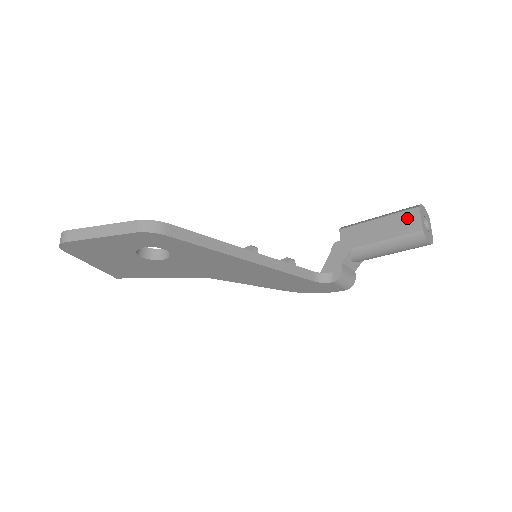
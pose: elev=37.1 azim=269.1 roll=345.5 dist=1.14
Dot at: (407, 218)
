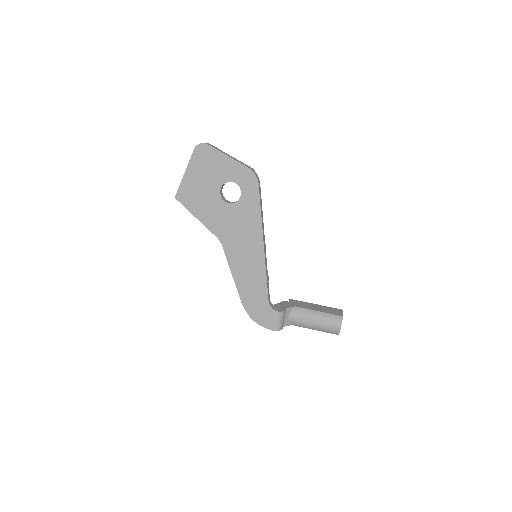
Dot at: (335, 310)
